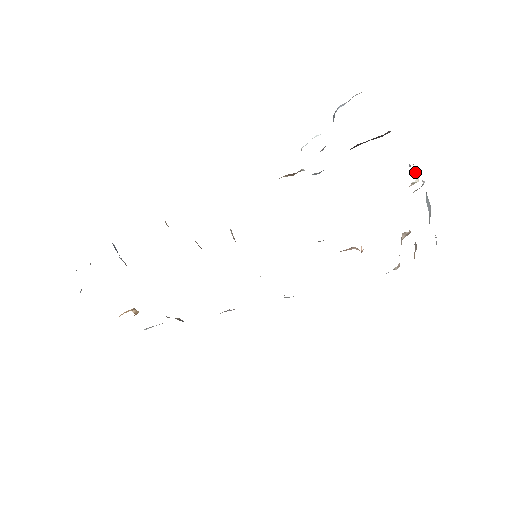
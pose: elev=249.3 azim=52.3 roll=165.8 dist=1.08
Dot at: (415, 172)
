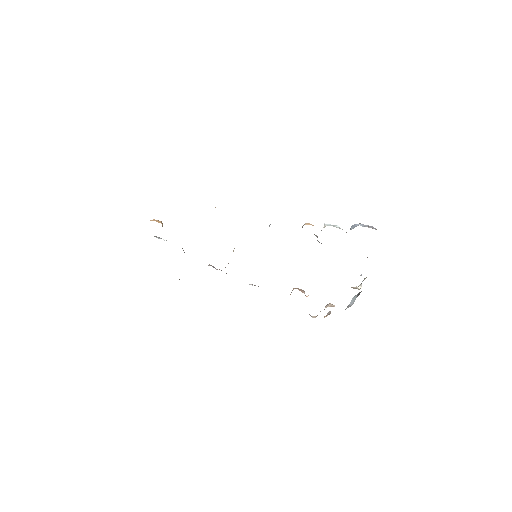
Dot at: occluded
